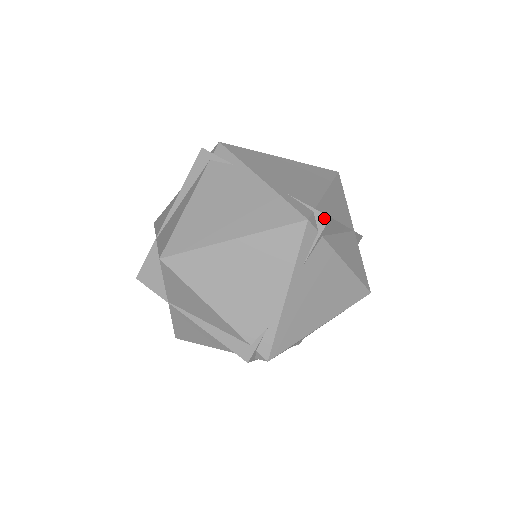
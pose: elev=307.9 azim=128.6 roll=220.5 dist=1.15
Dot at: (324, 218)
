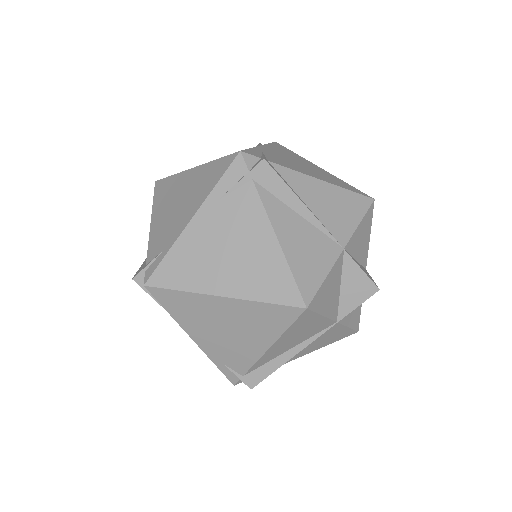
Dot at: (261, 160)
